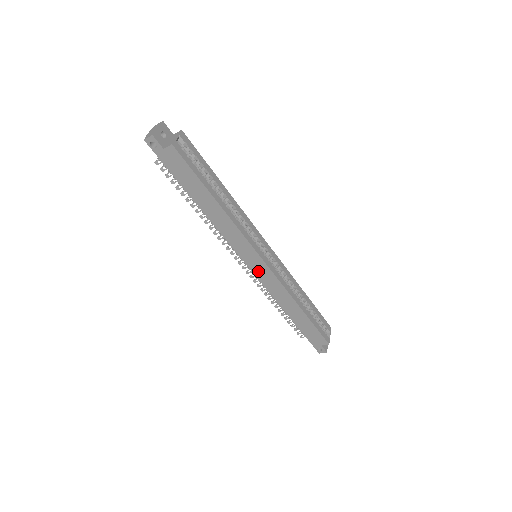
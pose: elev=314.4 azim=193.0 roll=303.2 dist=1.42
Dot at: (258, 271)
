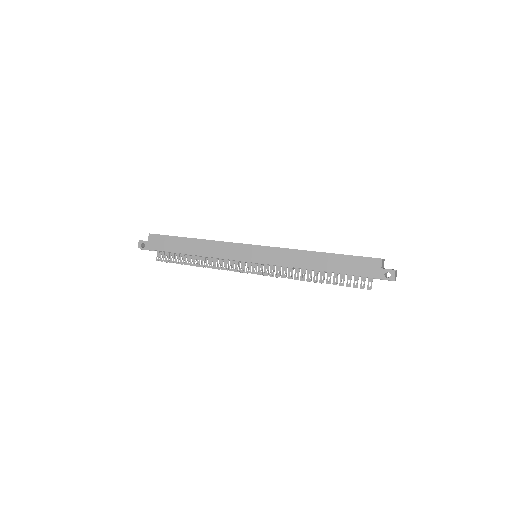
Dot at: (260, 258)
